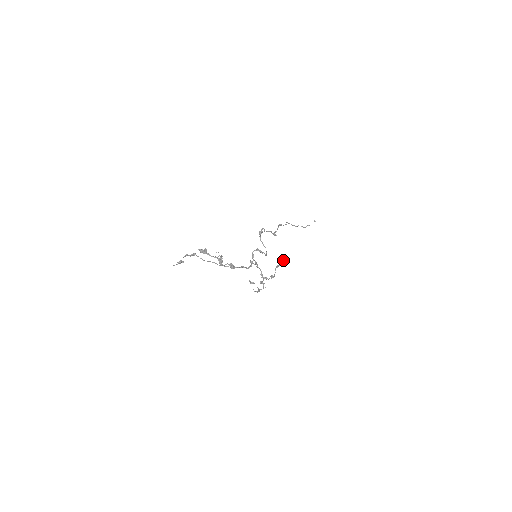
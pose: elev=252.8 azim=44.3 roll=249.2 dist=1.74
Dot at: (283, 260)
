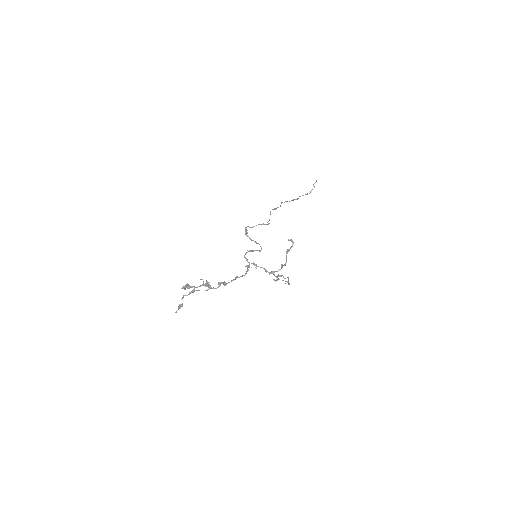
Dot at: (292, 242)
